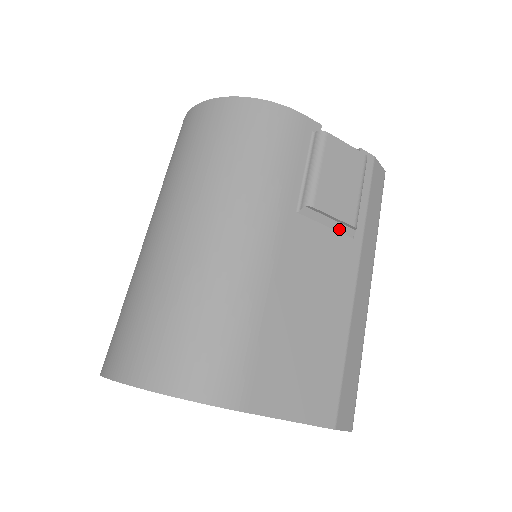
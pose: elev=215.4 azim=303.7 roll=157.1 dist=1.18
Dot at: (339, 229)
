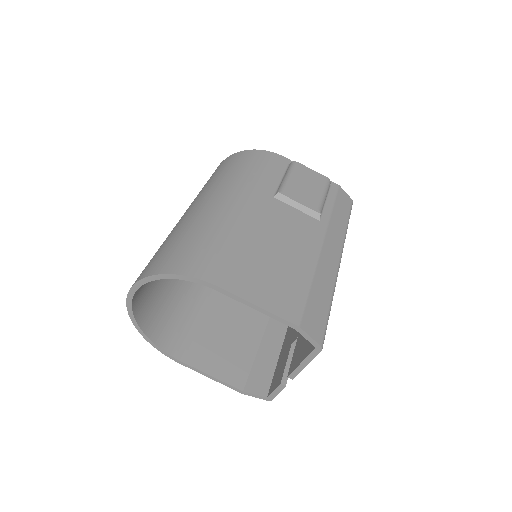
Dot at: (307, 212)
